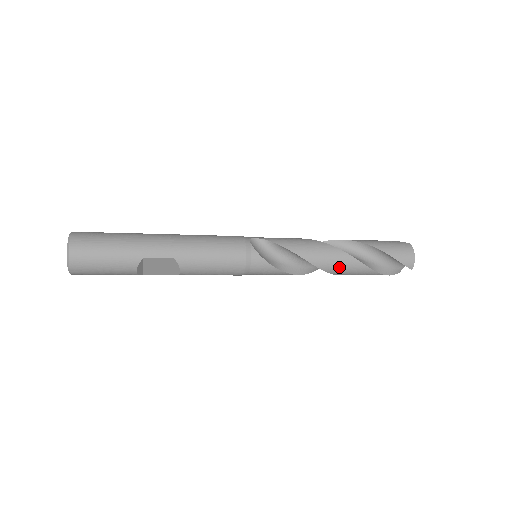
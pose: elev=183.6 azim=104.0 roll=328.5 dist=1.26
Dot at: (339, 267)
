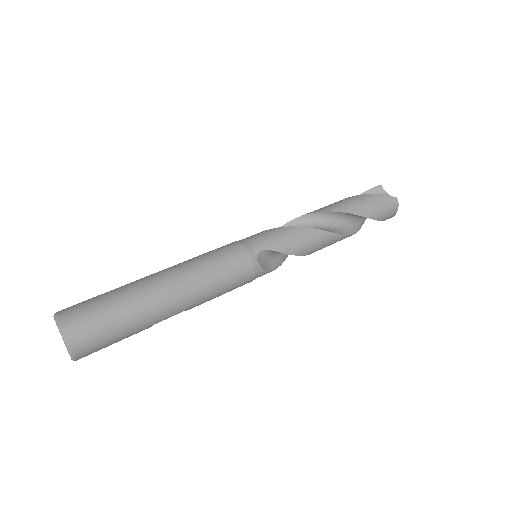
Dot at: (331, 244)
